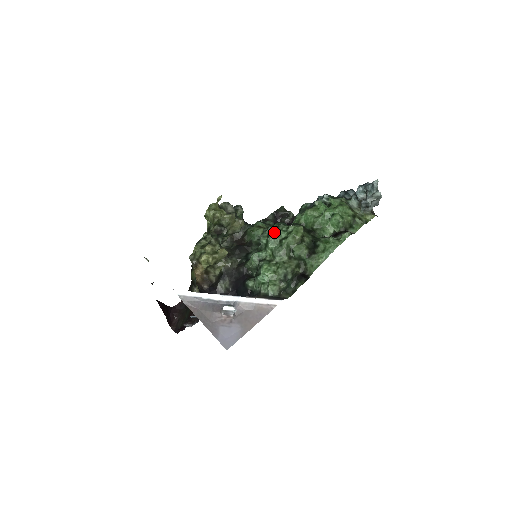
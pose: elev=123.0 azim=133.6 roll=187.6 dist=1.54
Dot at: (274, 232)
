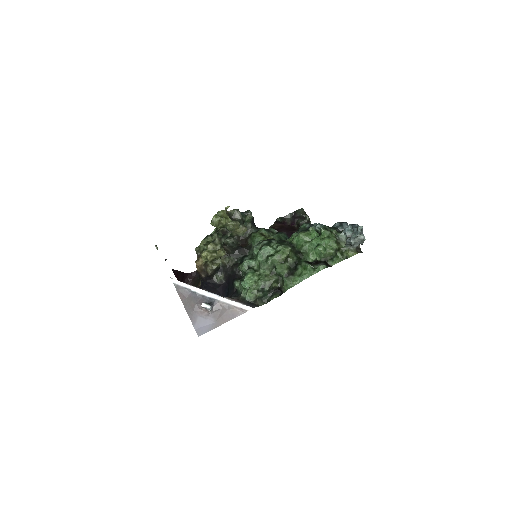
Dot at: (265, 247)
